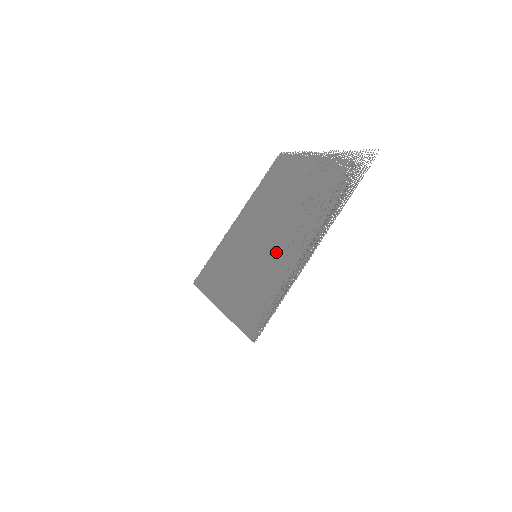
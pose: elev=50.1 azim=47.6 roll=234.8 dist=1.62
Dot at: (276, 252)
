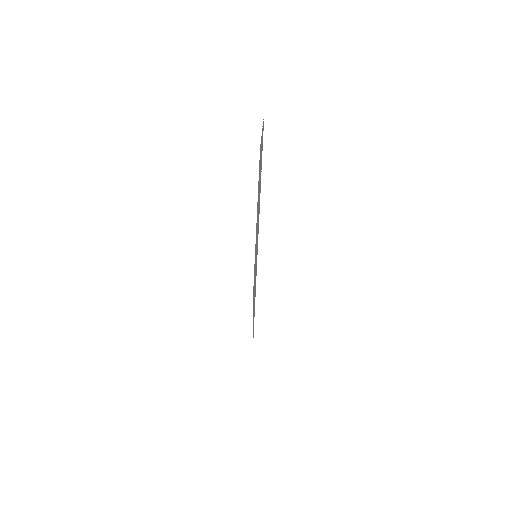
Dot at: occluded
